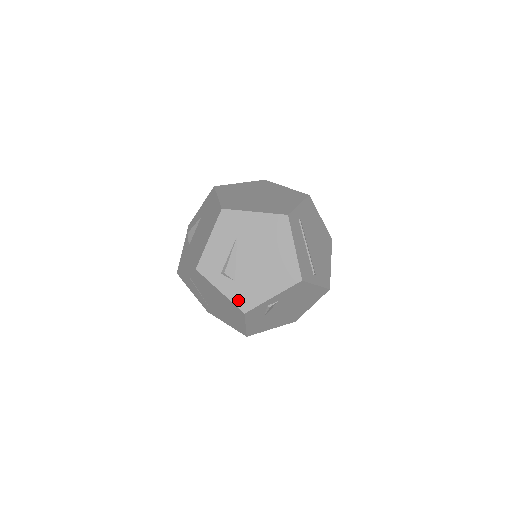
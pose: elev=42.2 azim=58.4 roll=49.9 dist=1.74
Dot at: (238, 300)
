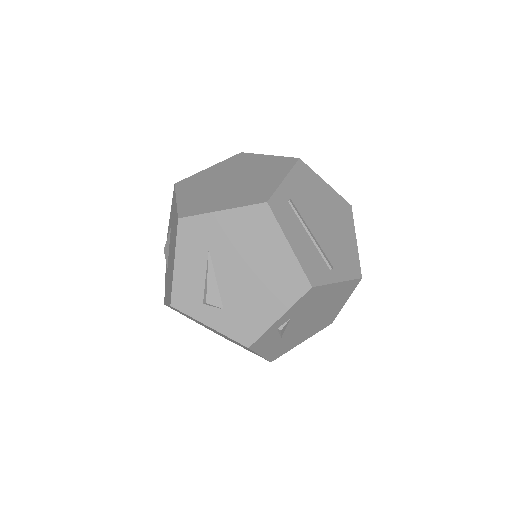
Dot at: (235, 333)
